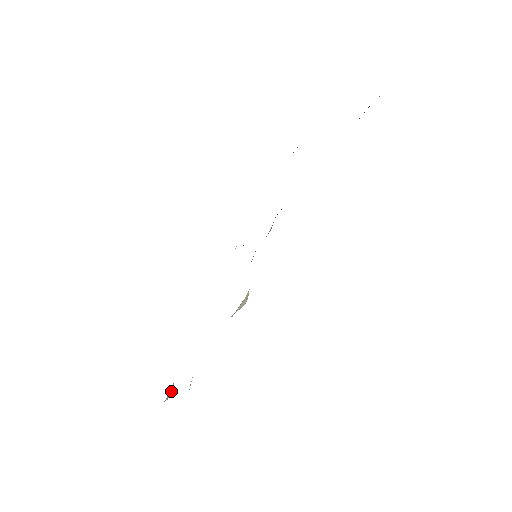
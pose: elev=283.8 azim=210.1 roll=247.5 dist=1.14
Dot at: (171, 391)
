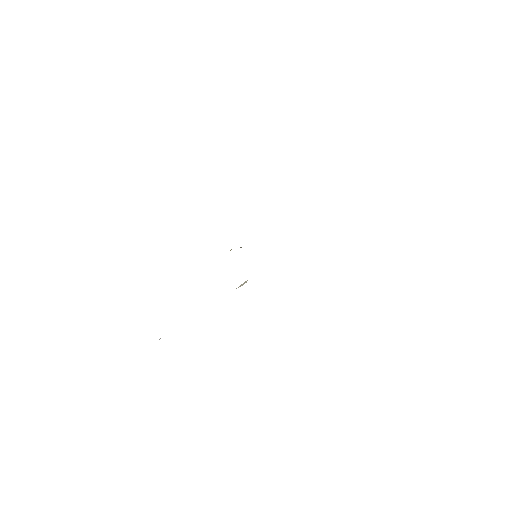
Dot at: occluded
